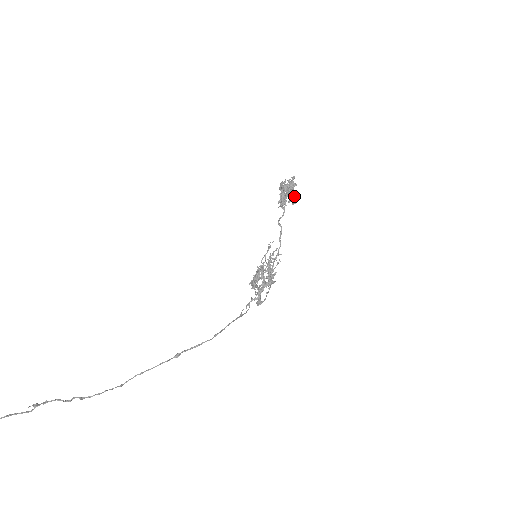
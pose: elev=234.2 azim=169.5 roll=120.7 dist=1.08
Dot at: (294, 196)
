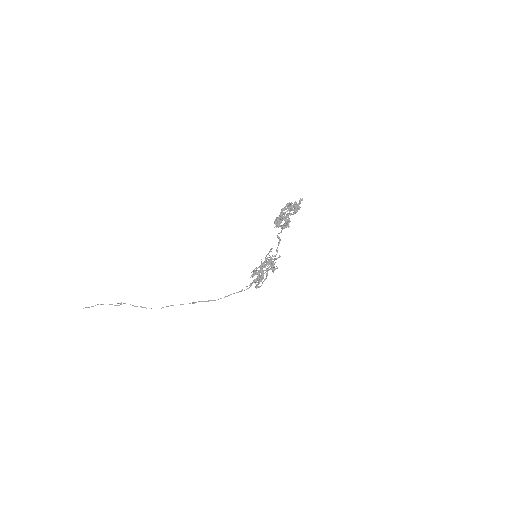
Dot at: (289, 221)
